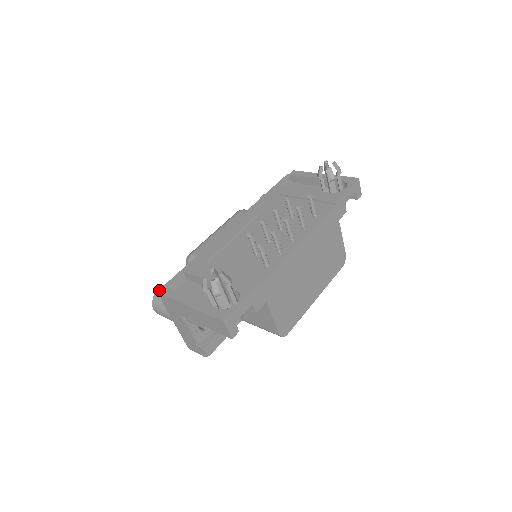
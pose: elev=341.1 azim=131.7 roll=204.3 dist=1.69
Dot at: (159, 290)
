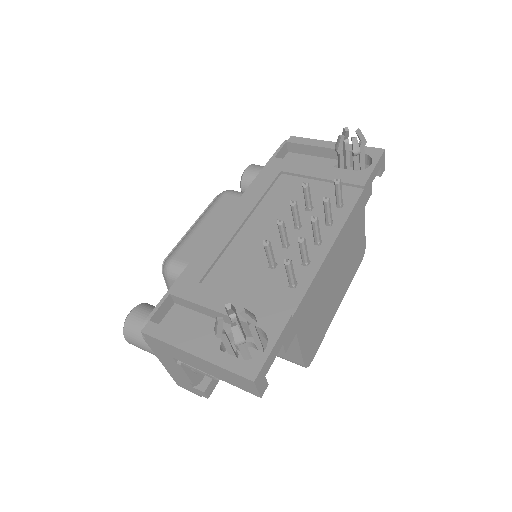
Dot at: (131, 314)
